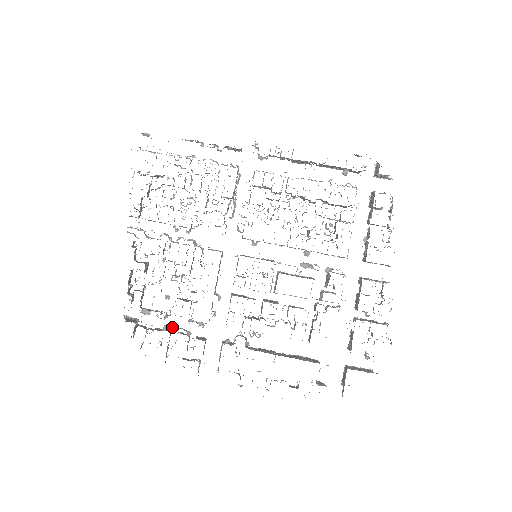
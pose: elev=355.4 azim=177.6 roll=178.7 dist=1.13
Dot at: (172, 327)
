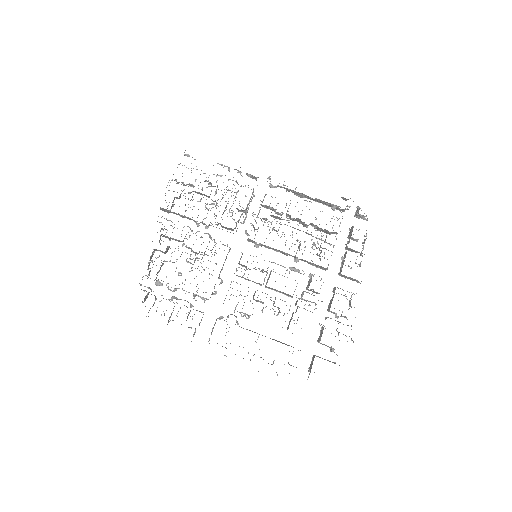
Dot at: (178, 299)
